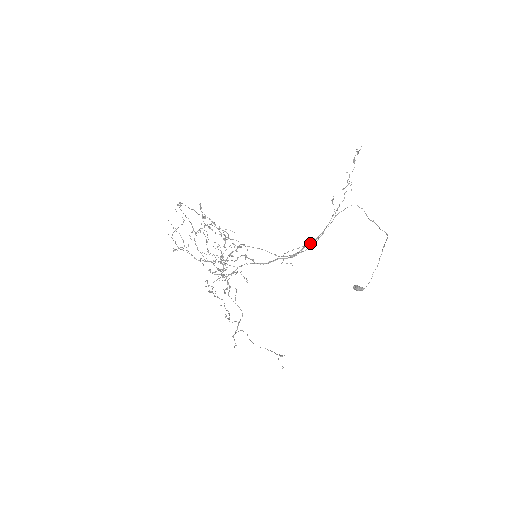
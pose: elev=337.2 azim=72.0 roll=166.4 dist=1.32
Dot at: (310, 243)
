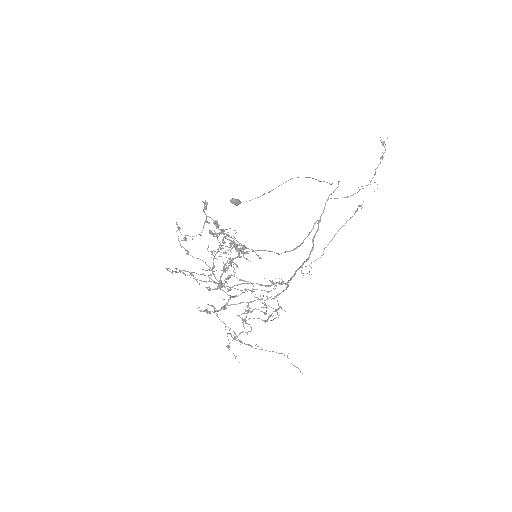
Dot at: occluded
